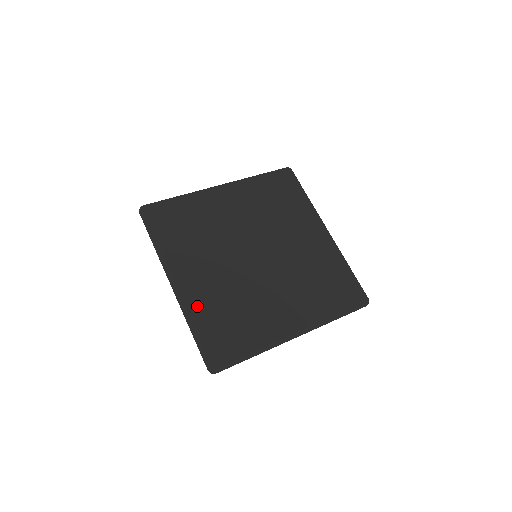
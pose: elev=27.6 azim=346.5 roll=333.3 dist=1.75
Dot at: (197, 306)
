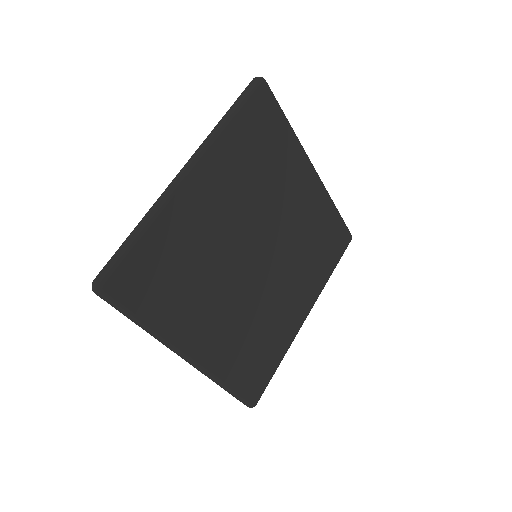
Dot at: (223, 364)
